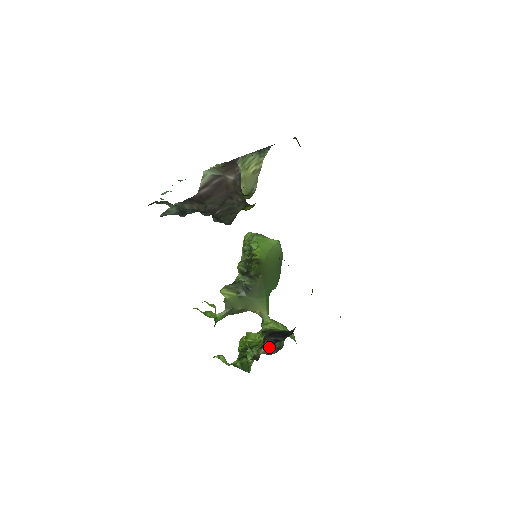
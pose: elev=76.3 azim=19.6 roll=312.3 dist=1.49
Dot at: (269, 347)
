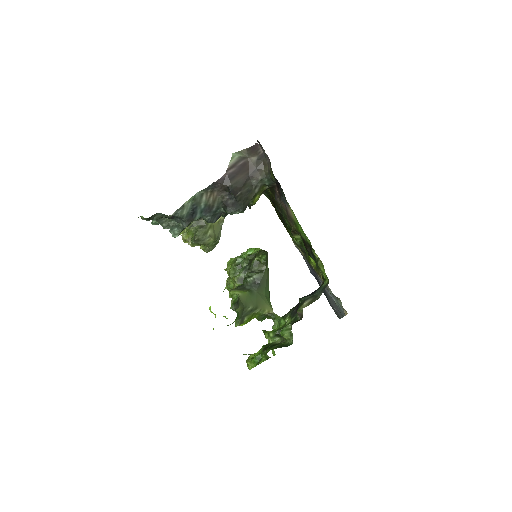
Dot at: (311, 298)
